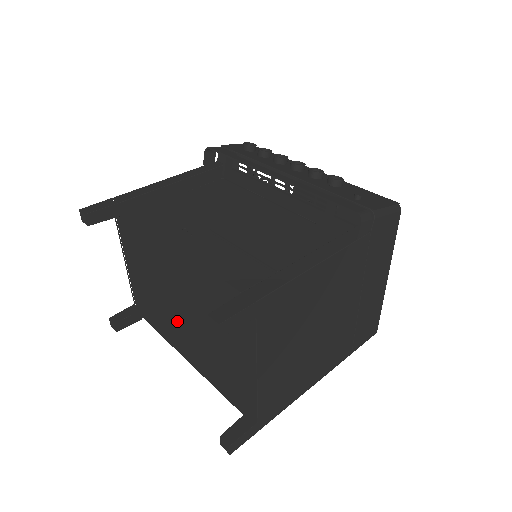
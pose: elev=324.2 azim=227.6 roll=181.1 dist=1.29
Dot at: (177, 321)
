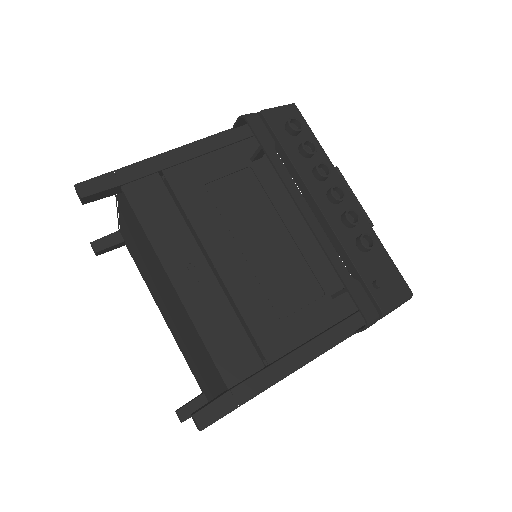
Dot at: (160, 298)
